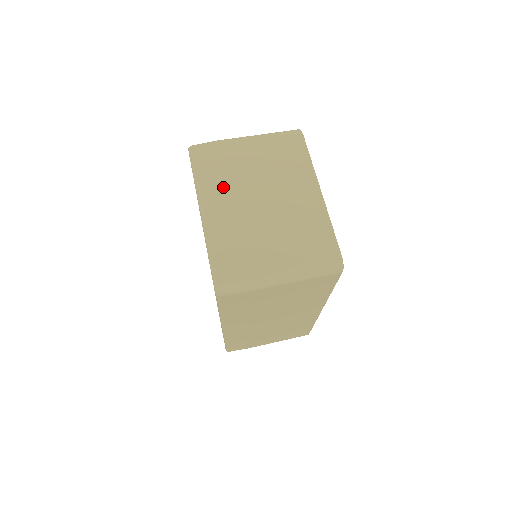
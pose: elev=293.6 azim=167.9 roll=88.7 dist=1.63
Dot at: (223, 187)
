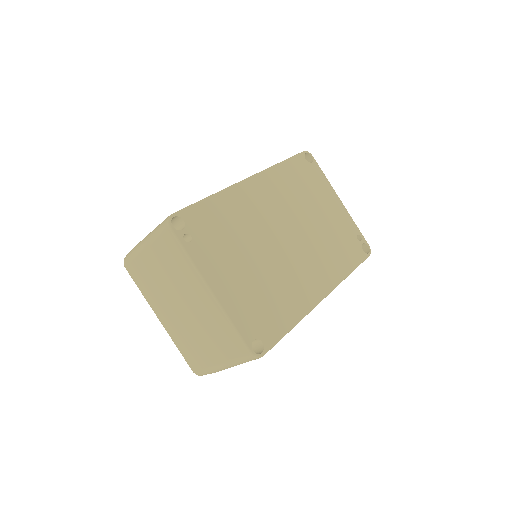
Dot at: (157, 299)
